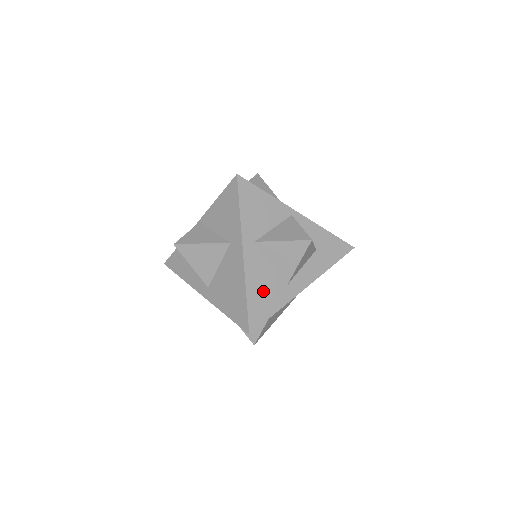
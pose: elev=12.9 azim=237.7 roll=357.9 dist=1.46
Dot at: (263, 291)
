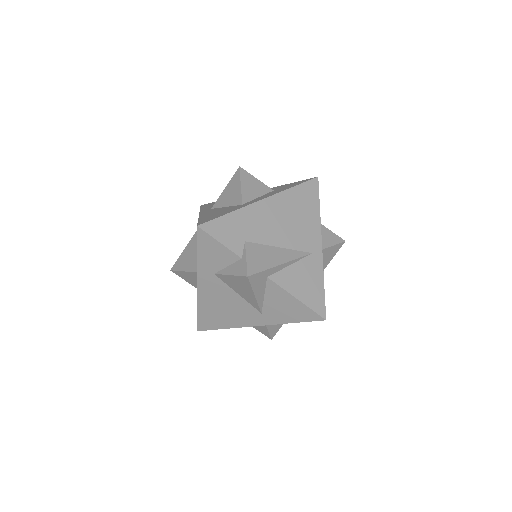
Dot at: occluded
